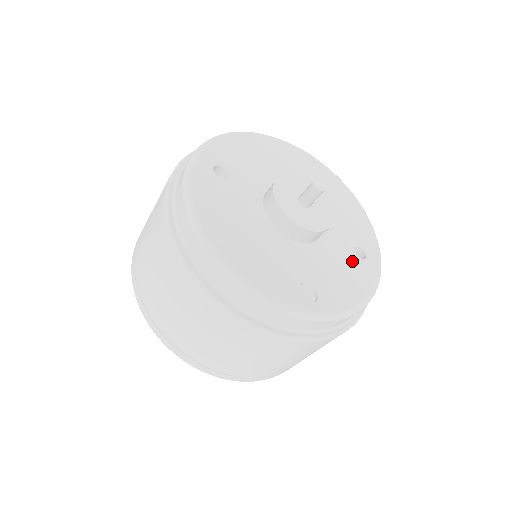
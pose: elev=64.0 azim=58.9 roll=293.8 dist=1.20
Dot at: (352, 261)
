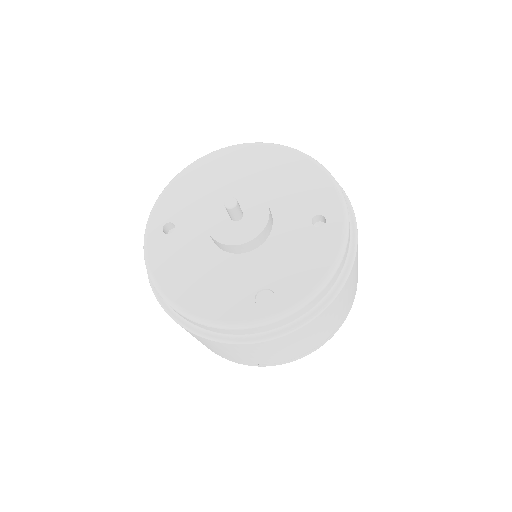
Dot at: (309, 237)
